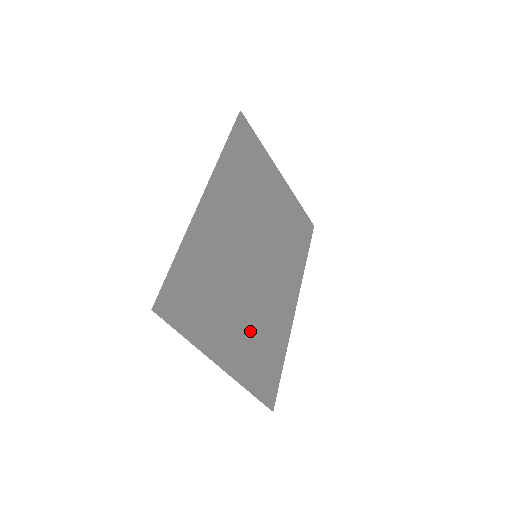
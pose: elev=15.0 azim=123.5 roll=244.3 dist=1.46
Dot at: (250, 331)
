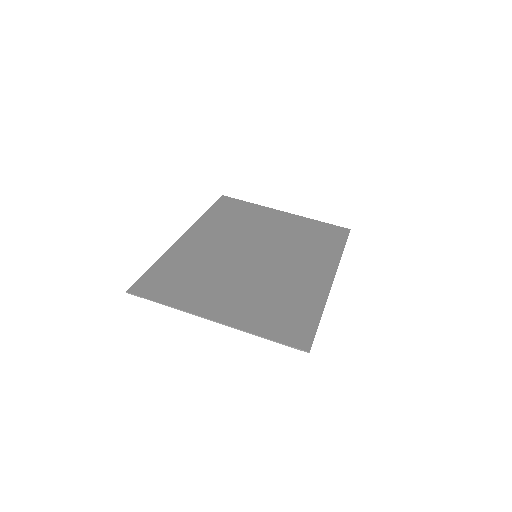
Dot at: (255, 298)
